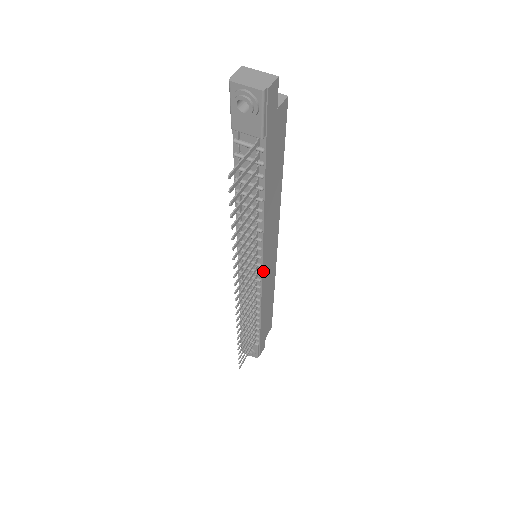
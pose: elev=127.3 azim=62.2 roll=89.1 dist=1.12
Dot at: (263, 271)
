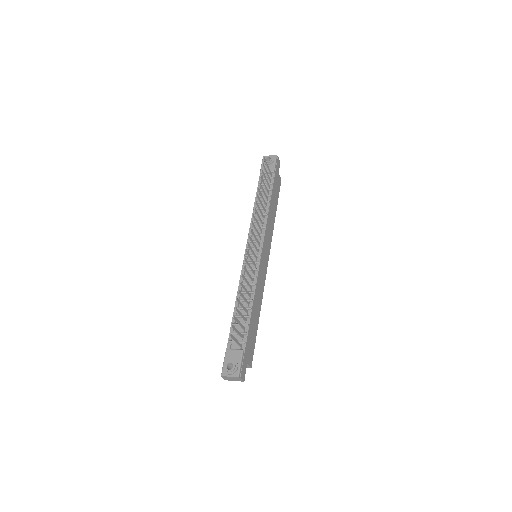
Dot at: (261, 256)
